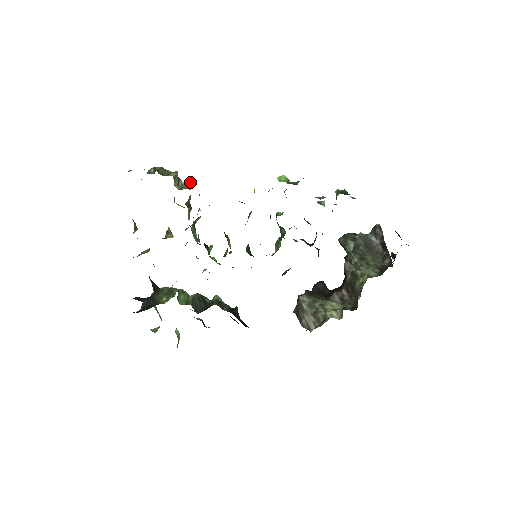
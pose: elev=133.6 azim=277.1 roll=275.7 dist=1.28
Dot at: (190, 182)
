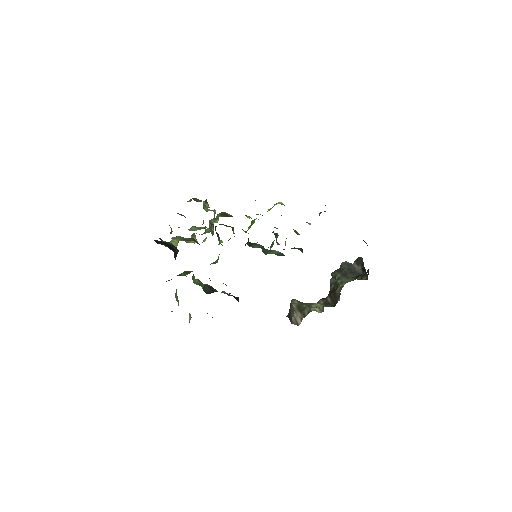
Dot at: (215, 210)
